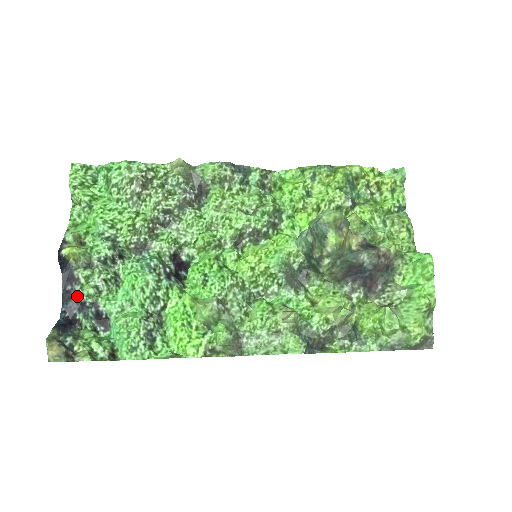
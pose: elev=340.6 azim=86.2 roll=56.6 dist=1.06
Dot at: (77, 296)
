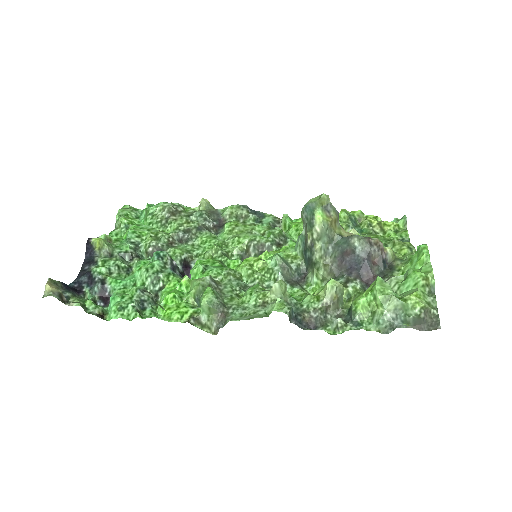
Dot at: (90, 273)
